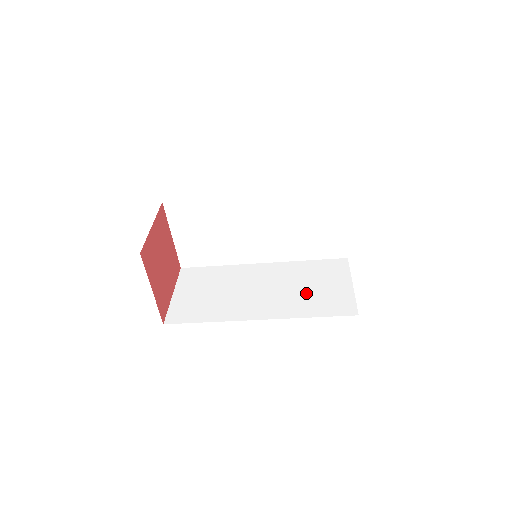
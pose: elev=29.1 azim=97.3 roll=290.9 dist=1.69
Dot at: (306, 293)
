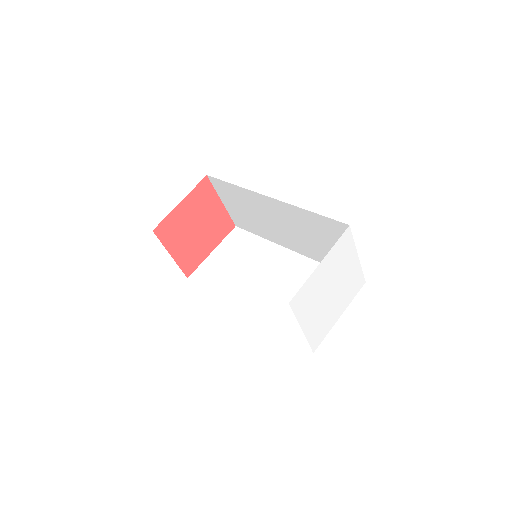
Dot at: occluded
